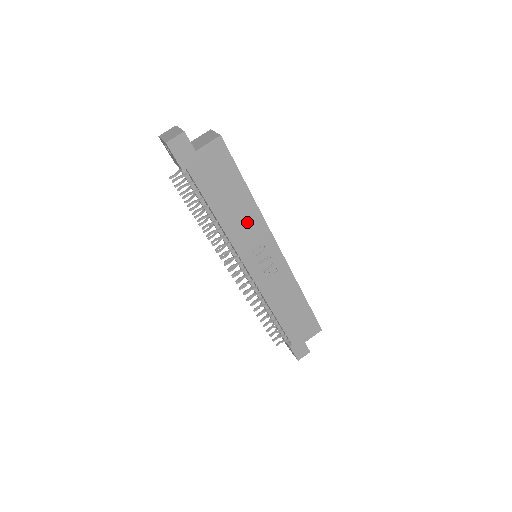
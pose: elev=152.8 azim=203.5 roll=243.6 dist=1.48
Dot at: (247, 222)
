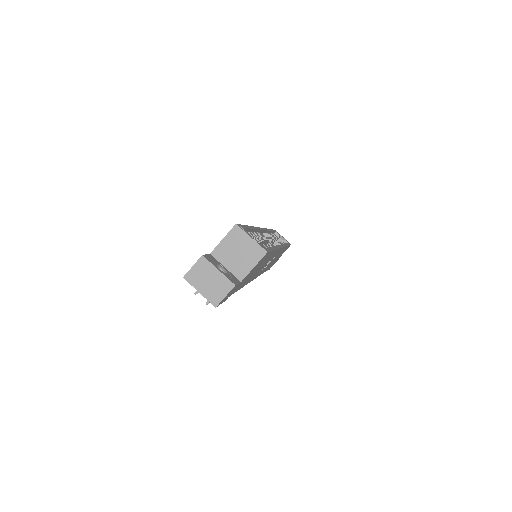
Dot at: (265, 263)
